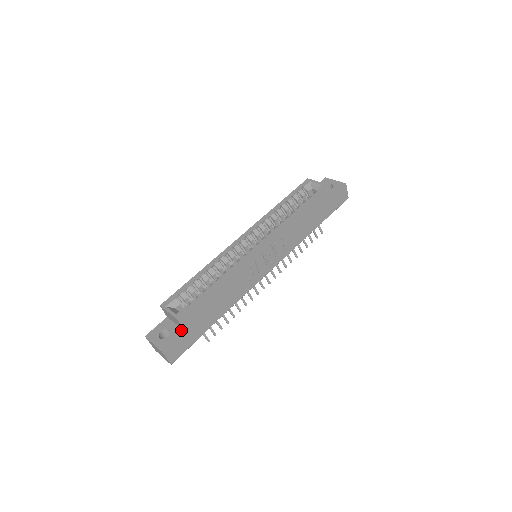
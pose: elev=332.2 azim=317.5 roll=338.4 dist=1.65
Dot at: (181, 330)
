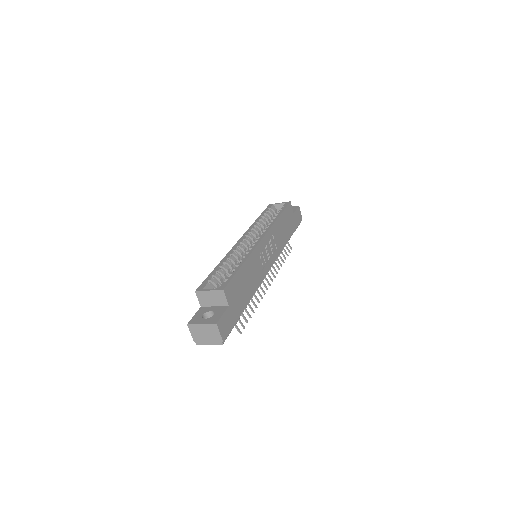
Dot at: (224, 306)
